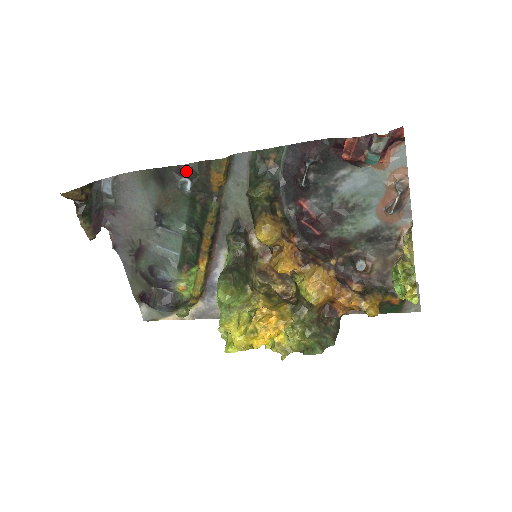
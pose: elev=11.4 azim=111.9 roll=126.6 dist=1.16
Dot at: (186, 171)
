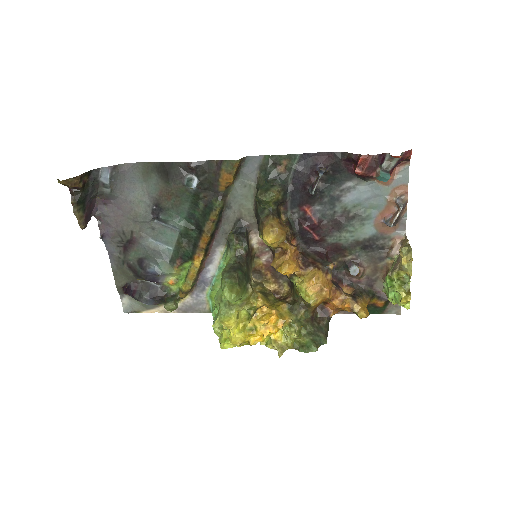
Dot at: (195, 168)
